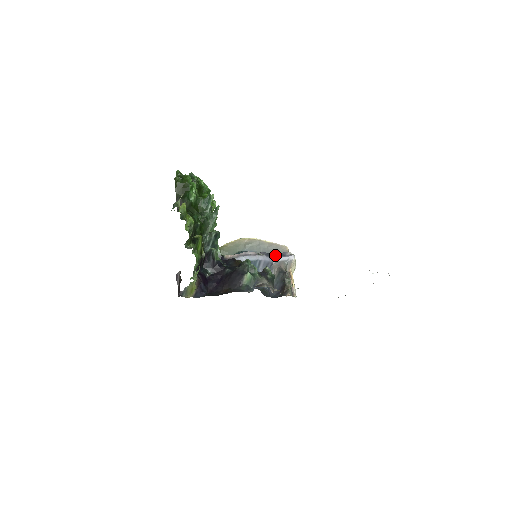
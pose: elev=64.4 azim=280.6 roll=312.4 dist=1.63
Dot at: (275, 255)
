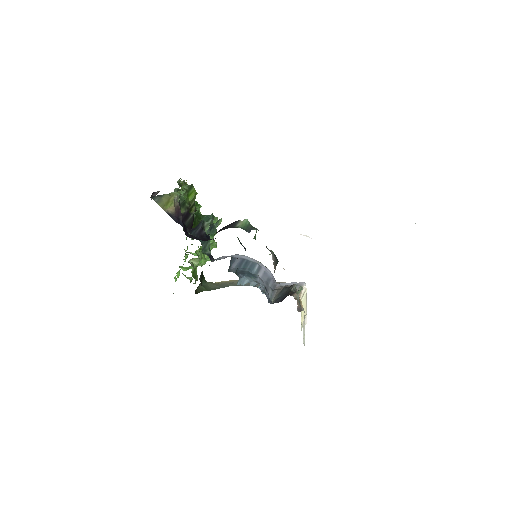
Dot at: occluded
